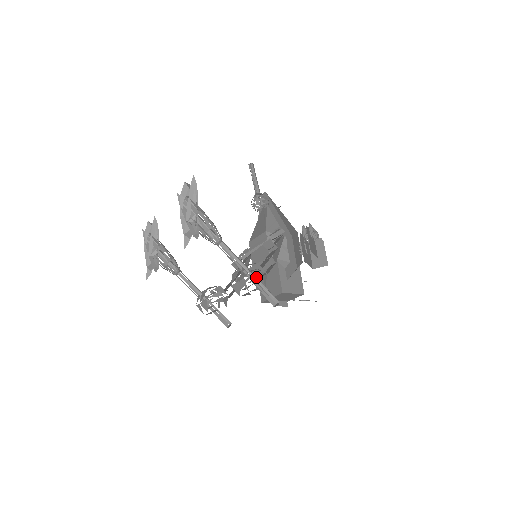
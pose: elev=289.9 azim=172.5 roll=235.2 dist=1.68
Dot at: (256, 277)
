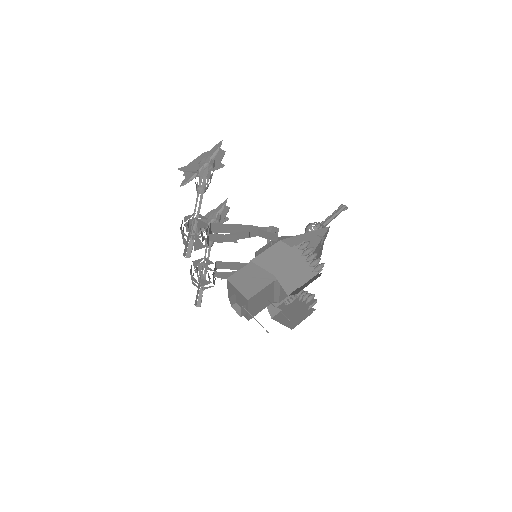
Dot at: occluded
